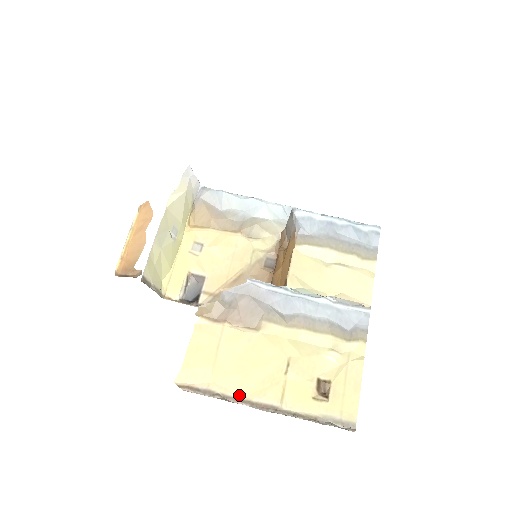
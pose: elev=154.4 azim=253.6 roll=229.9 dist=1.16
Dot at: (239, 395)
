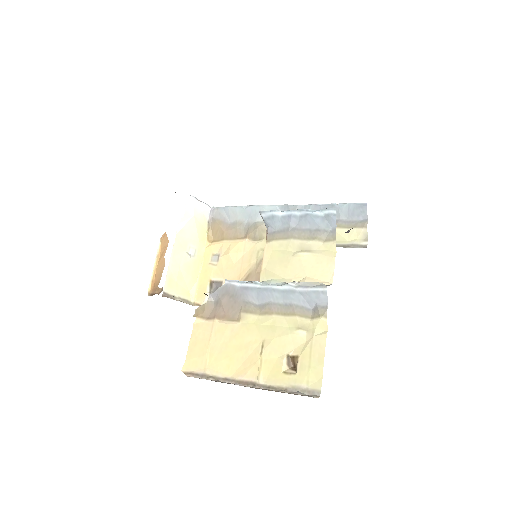
Dot at: (227, 376)
